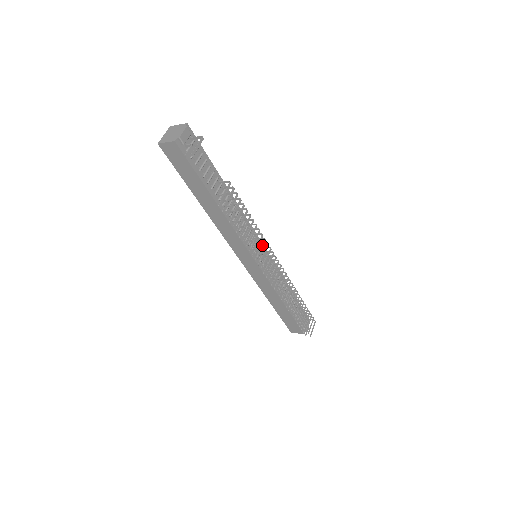
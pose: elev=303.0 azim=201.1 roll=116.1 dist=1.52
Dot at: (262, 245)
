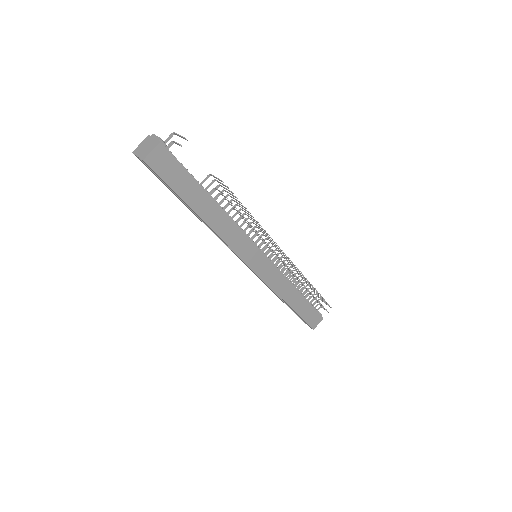
Dot at: (260, 229)
